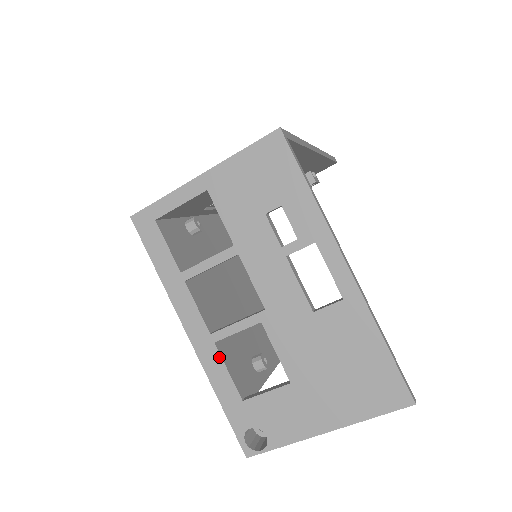
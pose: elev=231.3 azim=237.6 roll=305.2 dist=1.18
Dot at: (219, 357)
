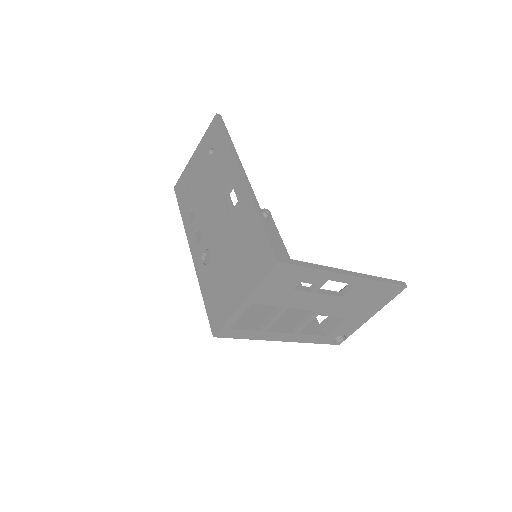
Dot at: (304, 335)
